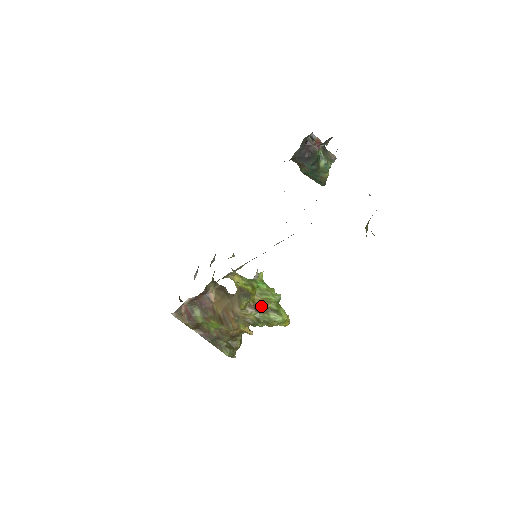
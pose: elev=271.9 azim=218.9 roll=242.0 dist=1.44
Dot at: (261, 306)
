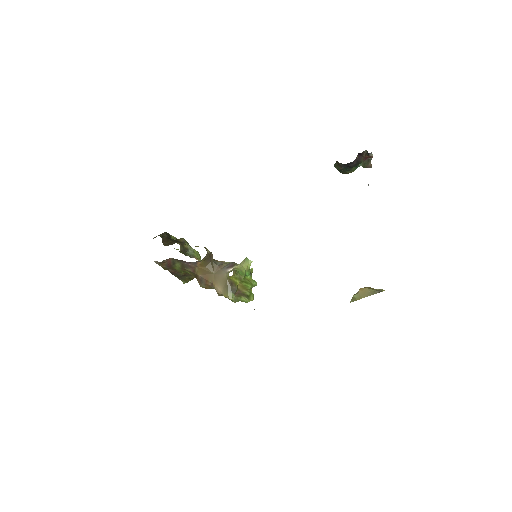
Dot at: (239, 291)
